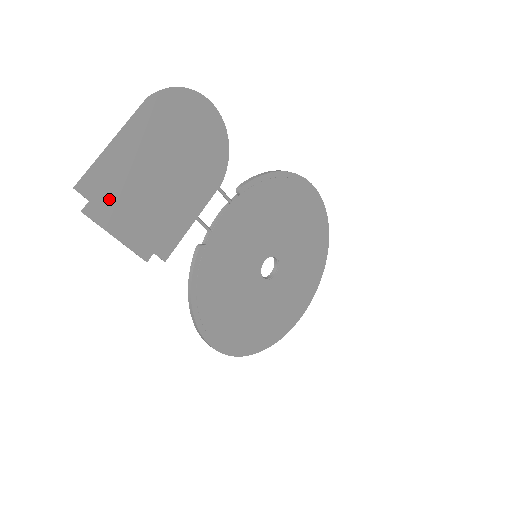
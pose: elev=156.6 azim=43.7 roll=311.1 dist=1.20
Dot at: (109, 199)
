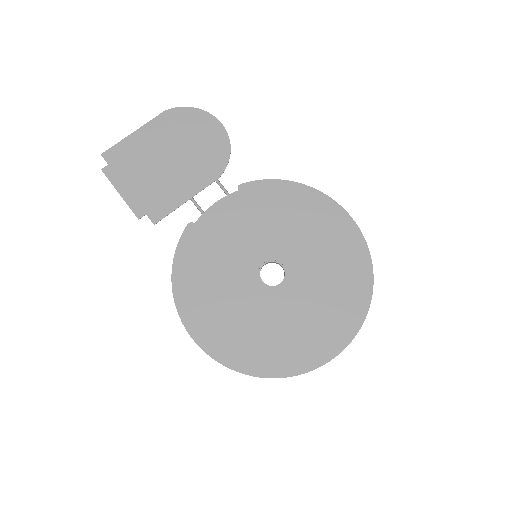
Dot at: (122, 167)
